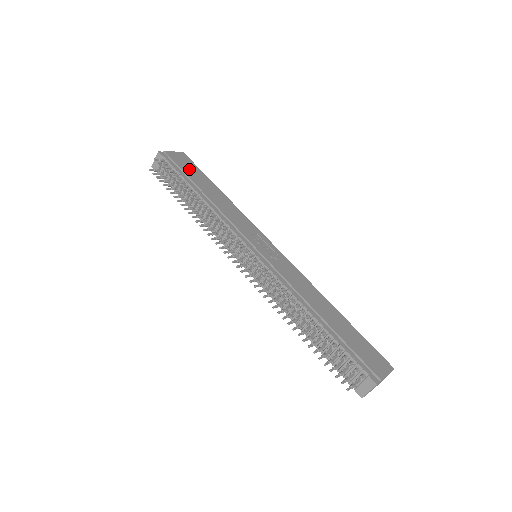
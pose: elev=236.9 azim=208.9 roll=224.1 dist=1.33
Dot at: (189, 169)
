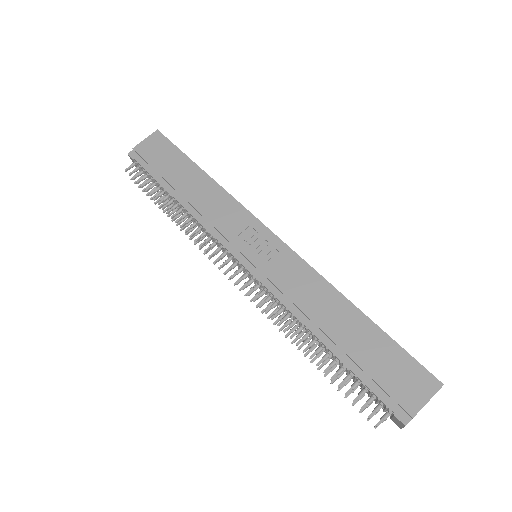
Dot at: (163, 160)
